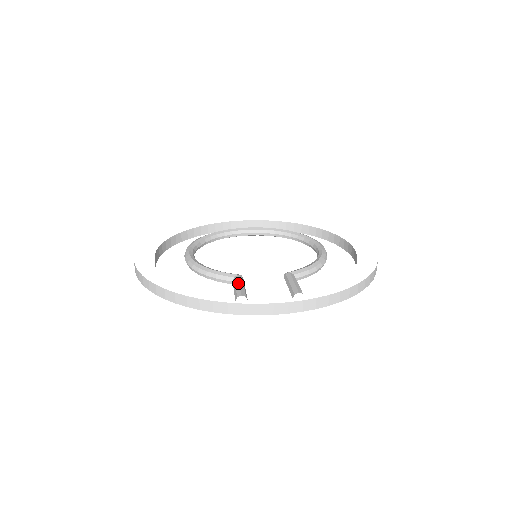
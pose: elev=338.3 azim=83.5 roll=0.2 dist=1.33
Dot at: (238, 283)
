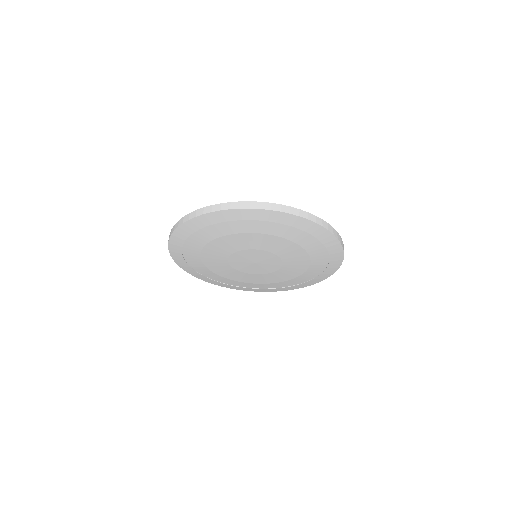
Dot at: occluded
